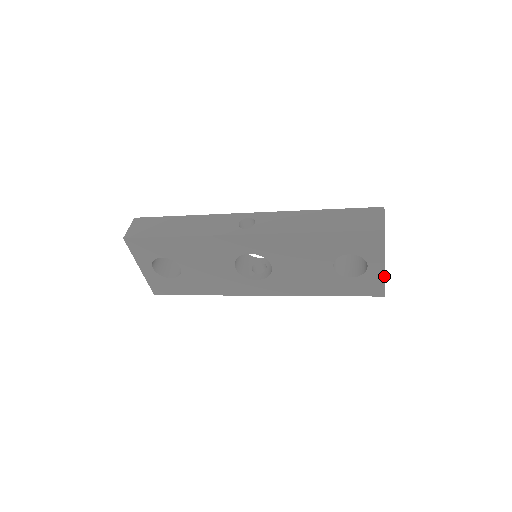
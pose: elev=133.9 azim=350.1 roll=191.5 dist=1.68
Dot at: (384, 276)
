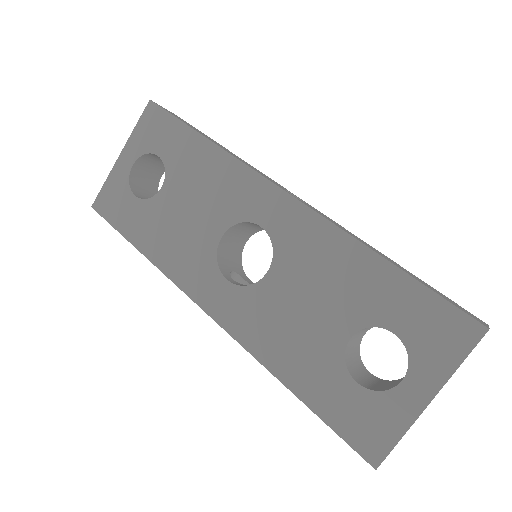
Dot at: (411, 423)
